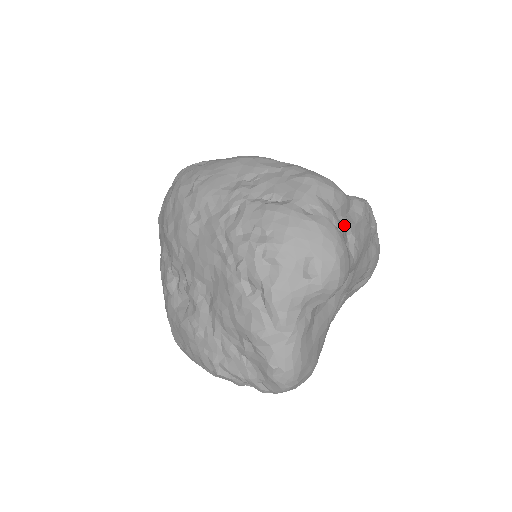
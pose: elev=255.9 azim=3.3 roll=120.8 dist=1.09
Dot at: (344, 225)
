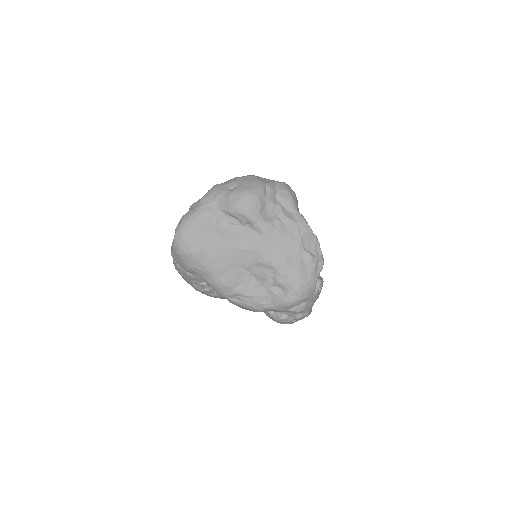
Dot at: (275, 204)
